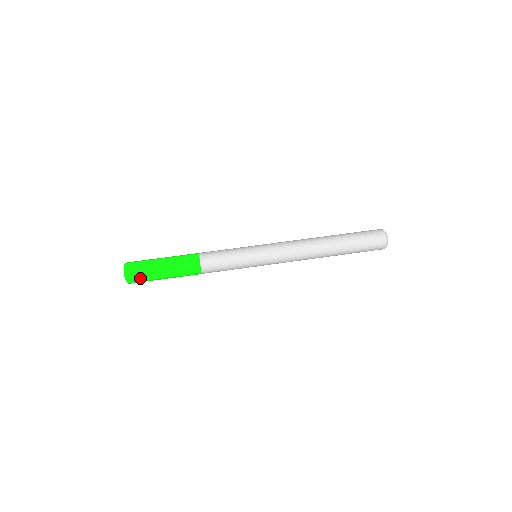
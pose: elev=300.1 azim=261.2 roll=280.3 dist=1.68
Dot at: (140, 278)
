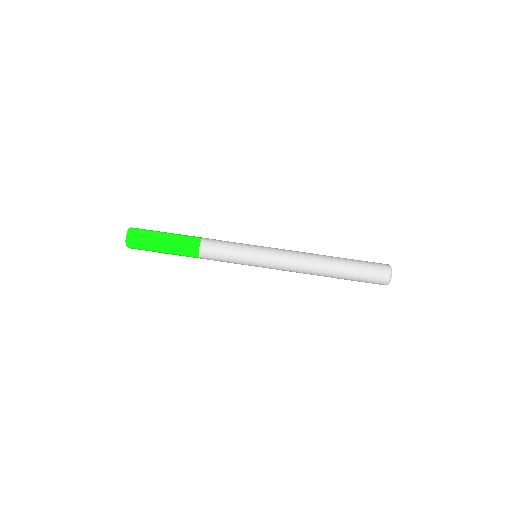
Dot at: (140, 249)
